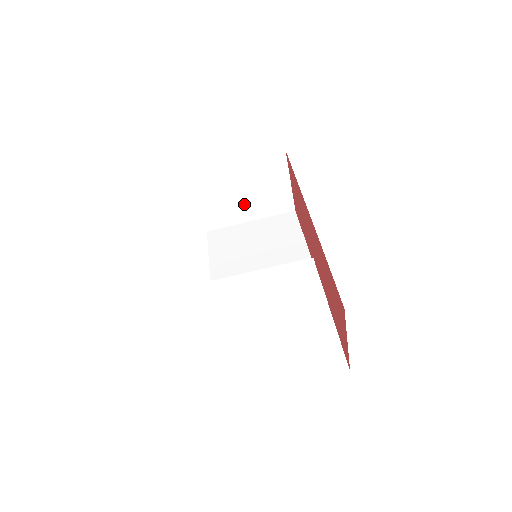
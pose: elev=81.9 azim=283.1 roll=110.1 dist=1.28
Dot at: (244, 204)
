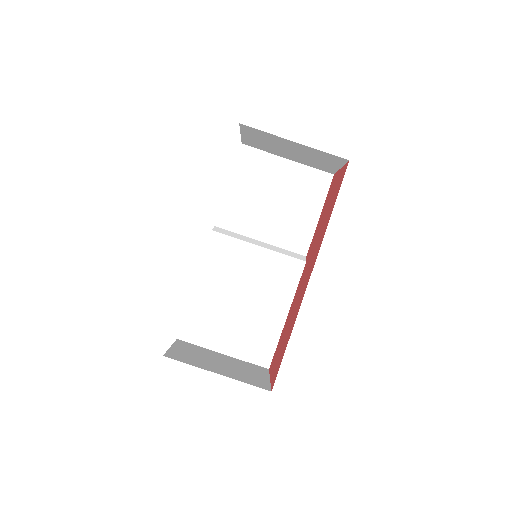
Dot at: (287, 153)
